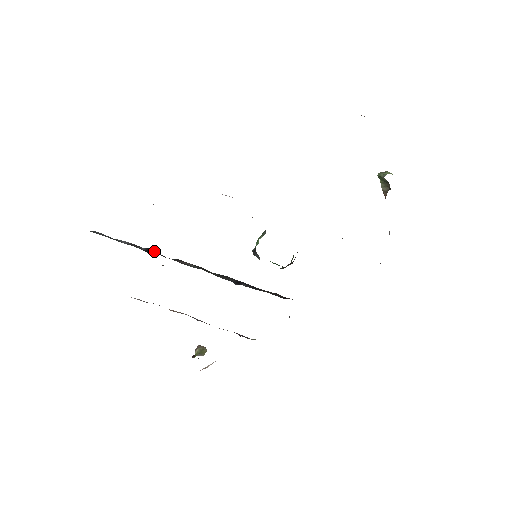
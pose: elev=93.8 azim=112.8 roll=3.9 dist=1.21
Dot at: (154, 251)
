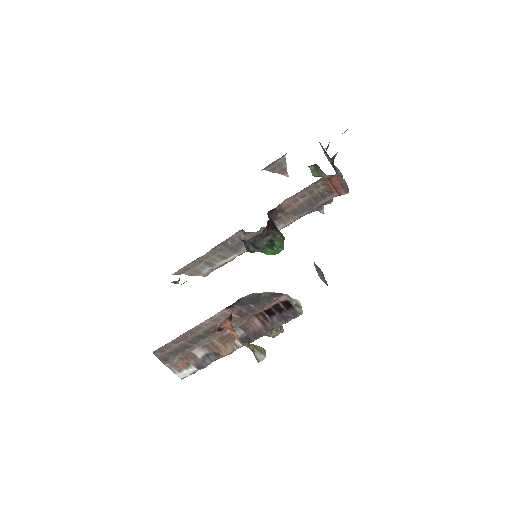
Dot at: occluded
